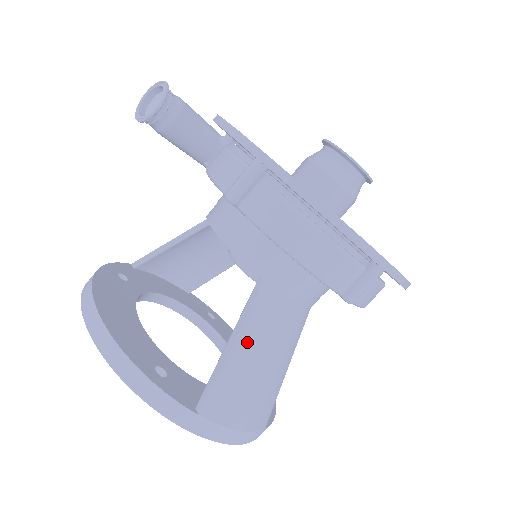
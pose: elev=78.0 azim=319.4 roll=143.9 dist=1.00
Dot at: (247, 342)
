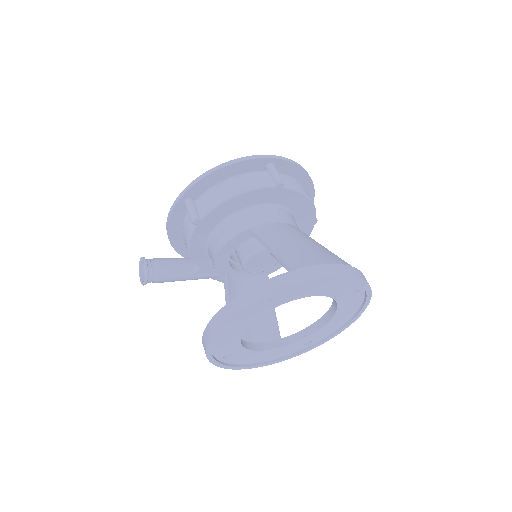
Dot at: (275, 242)
